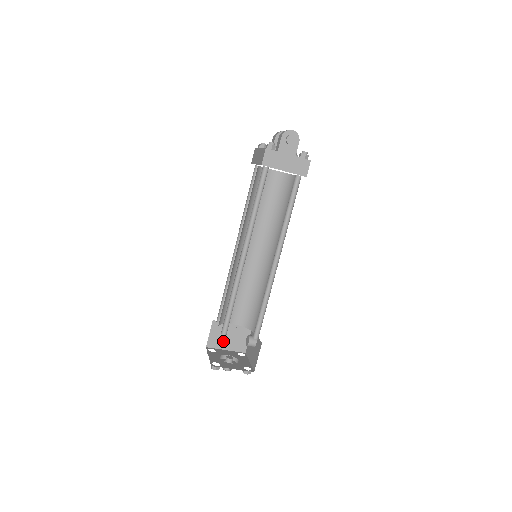
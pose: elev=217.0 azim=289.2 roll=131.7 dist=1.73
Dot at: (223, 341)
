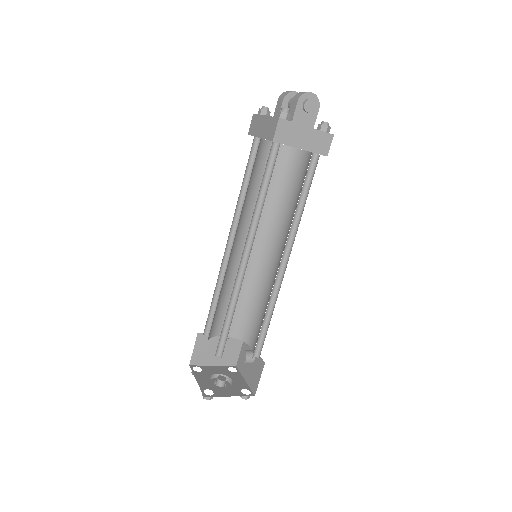
Dot at: (210, 356)
